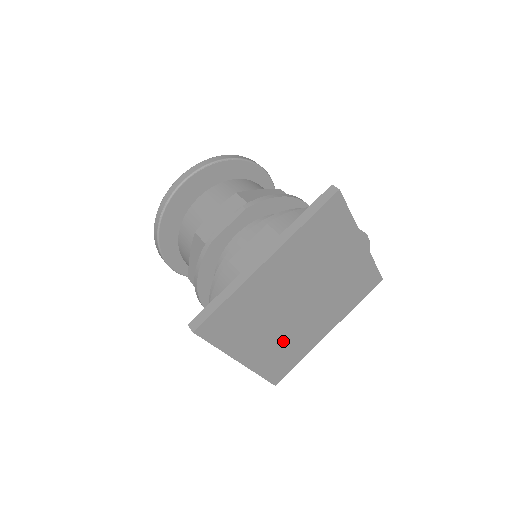
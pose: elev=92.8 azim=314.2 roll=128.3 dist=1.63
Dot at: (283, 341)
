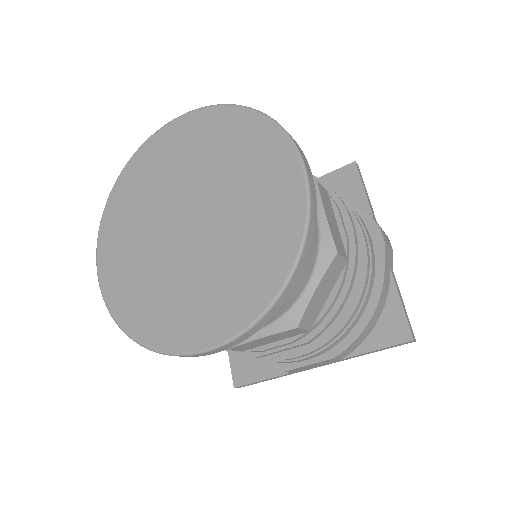
Dot at: occluded
